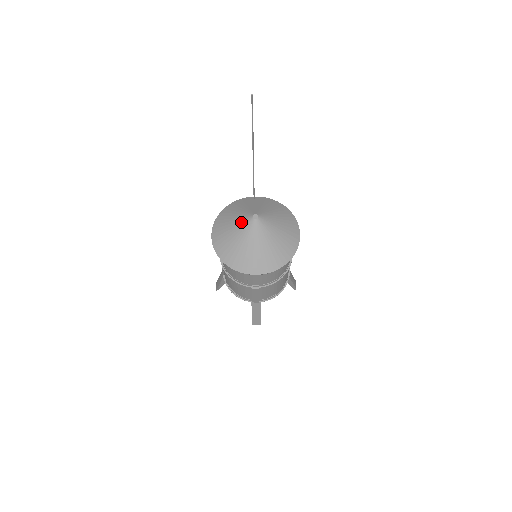
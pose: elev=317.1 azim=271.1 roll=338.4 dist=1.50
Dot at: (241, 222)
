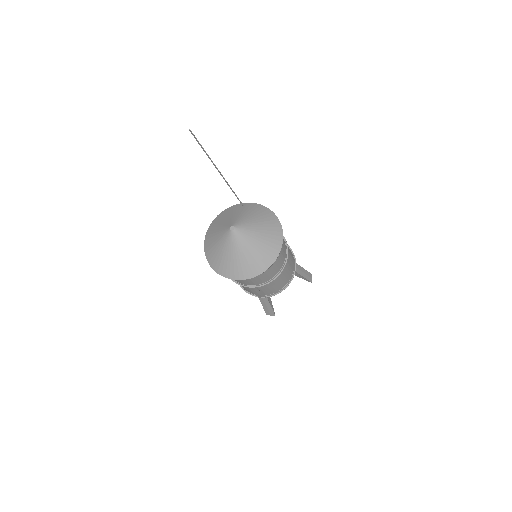
Dot at: (222, 232)
